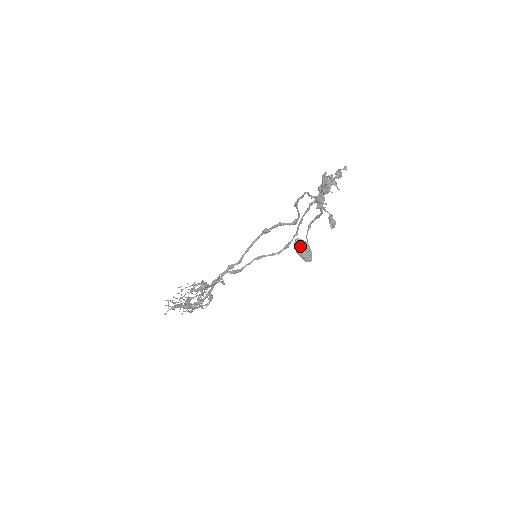
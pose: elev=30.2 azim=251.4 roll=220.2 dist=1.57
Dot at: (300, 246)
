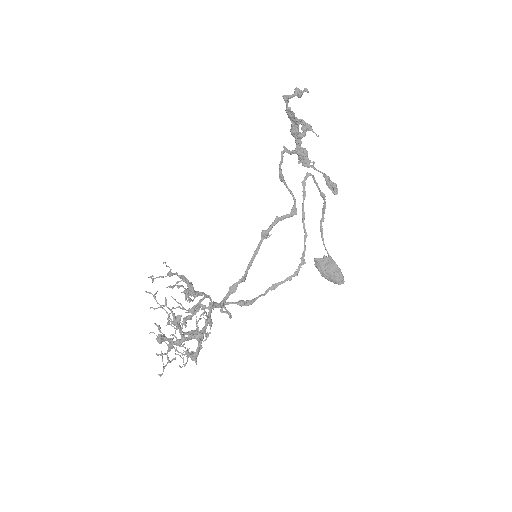
Dot at: (322, 263)
